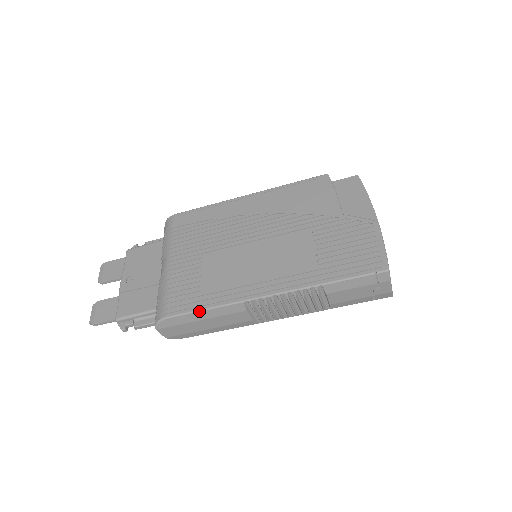
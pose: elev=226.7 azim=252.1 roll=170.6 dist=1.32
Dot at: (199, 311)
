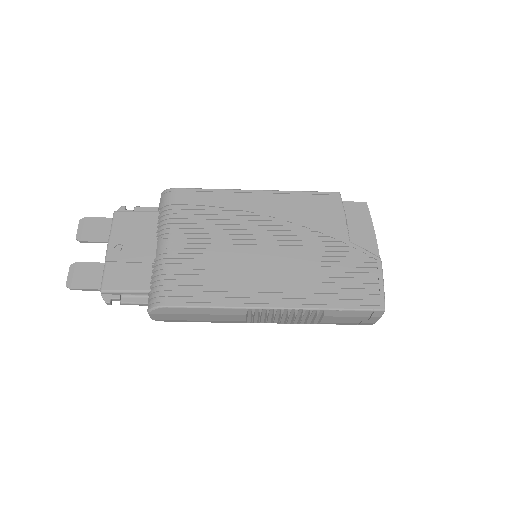
Dot at: (201, 307)
